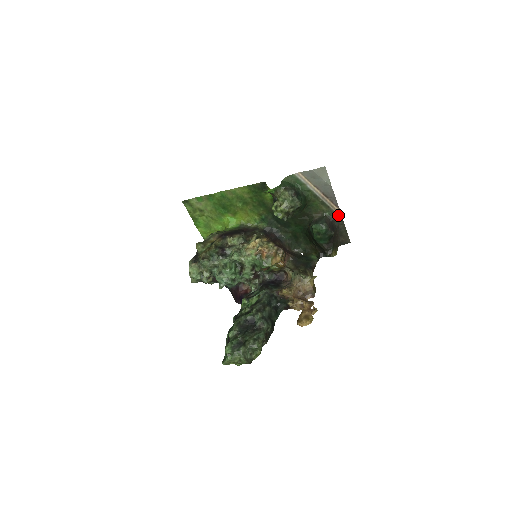
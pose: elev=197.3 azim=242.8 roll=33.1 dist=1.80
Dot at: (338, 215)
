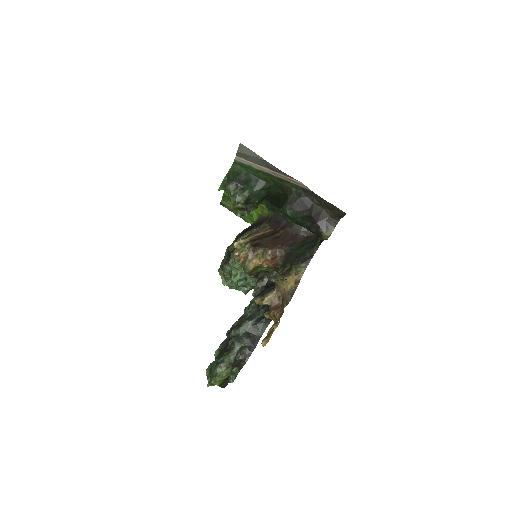
Dot at: (303, 187)
